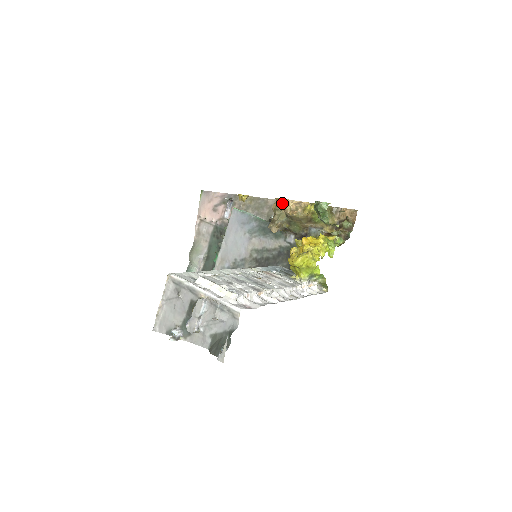
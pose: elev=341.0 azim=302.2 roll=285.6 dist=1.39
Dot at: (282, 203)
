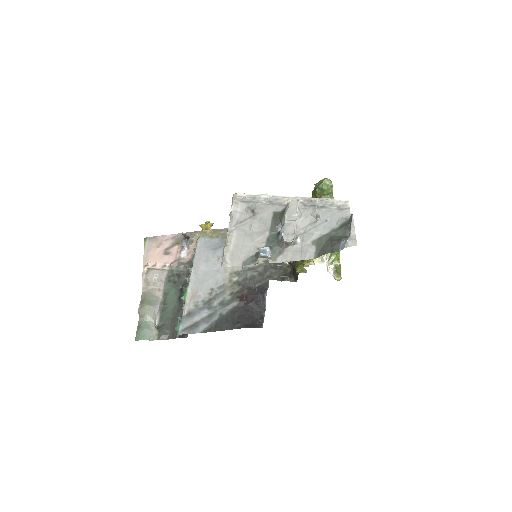
Dot at: occluded
